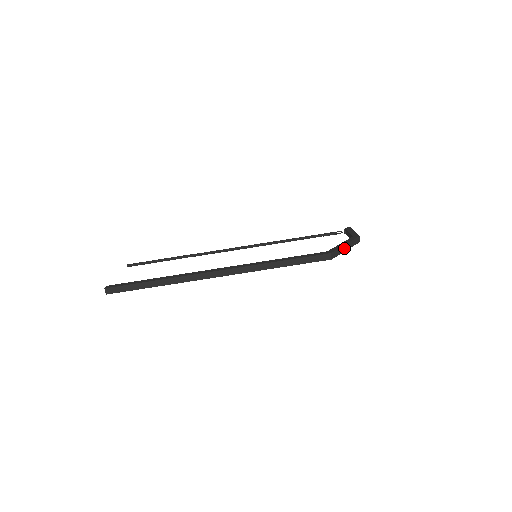
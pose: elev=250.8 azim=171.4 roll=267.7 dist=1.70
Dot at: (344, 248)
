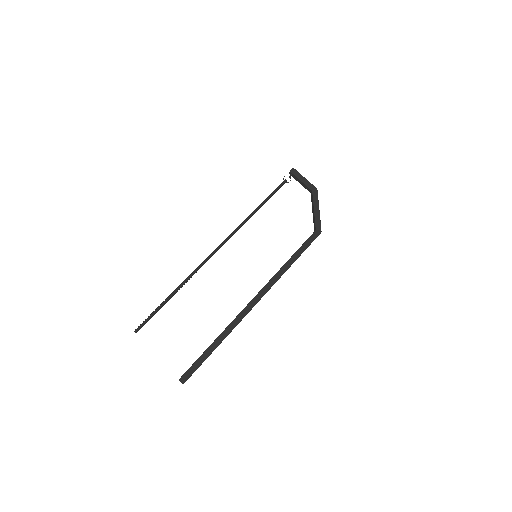
Dot at: (319, 214)
